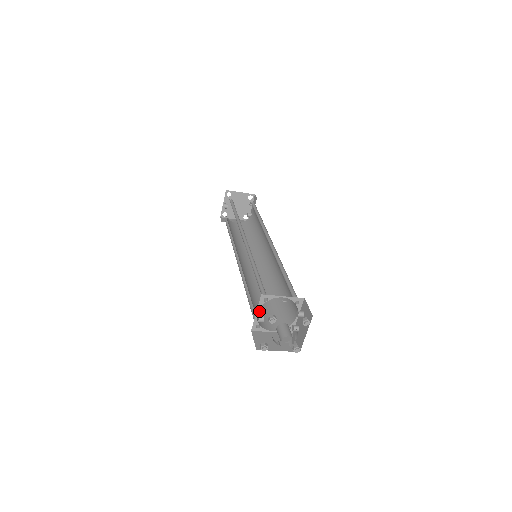
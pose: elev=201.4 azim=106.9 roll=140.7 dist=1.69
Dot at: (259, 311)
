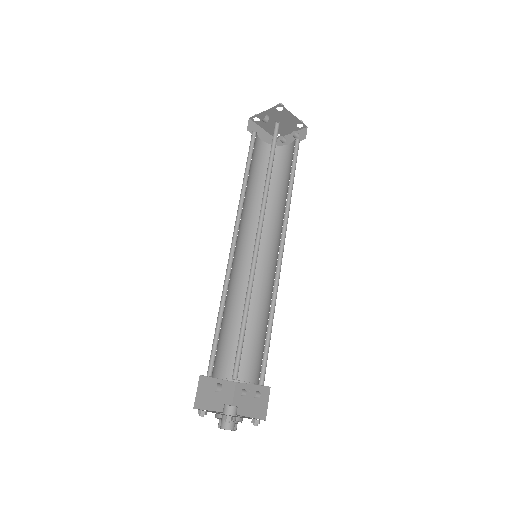
Dot at: (220, 344)
